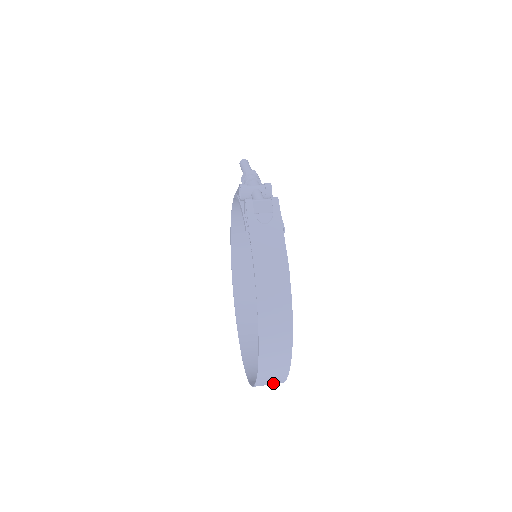
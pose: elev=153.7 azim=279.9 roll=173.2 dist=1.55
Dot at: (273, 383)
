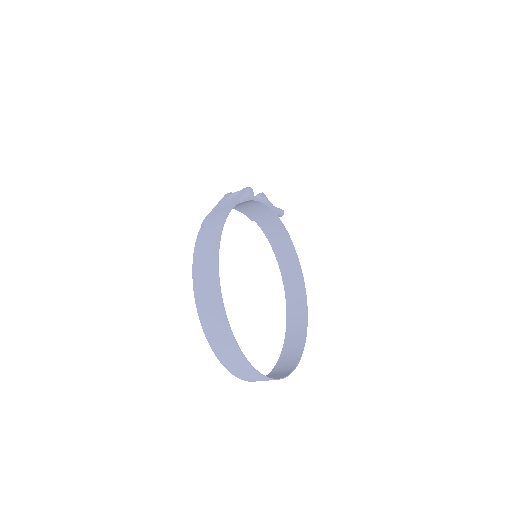
Dot at: (226, 343)
